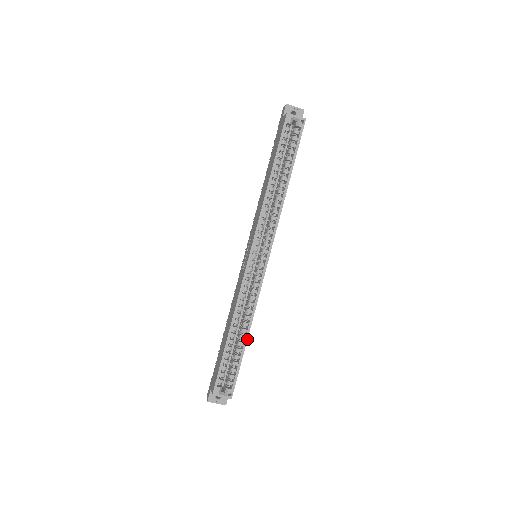
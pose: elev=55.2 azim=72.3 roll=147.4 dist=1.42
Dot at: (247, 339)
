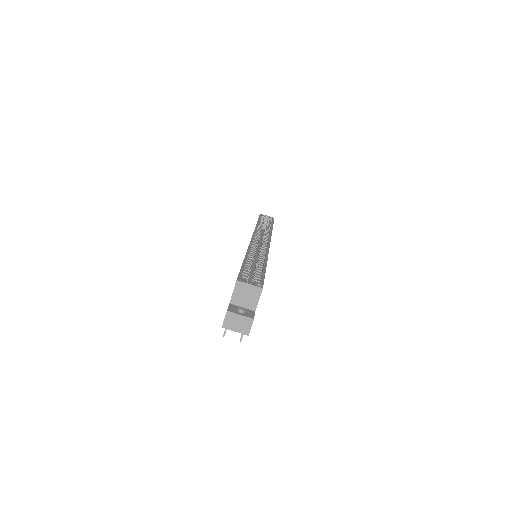
Dot at: (266, 264)
